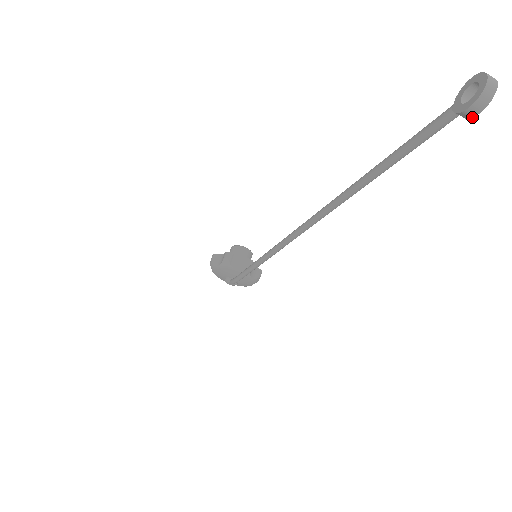
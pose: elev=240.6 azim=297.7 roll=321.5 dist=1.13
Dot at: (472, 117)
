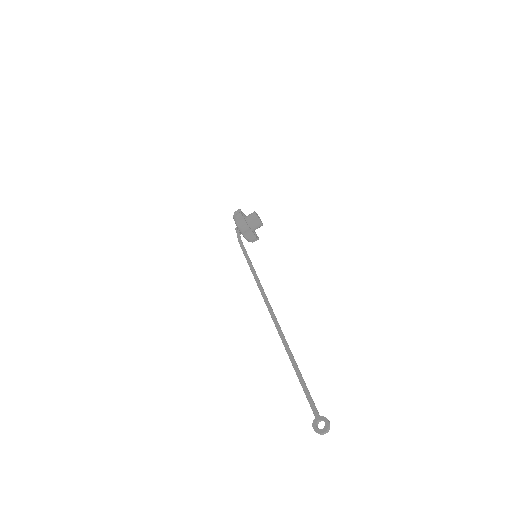
Dot at: (314, 427)
